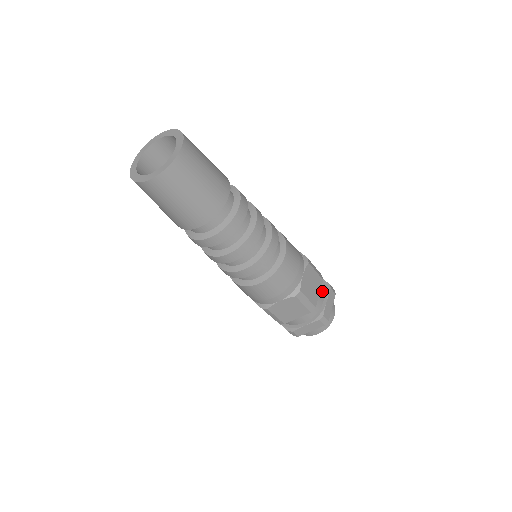
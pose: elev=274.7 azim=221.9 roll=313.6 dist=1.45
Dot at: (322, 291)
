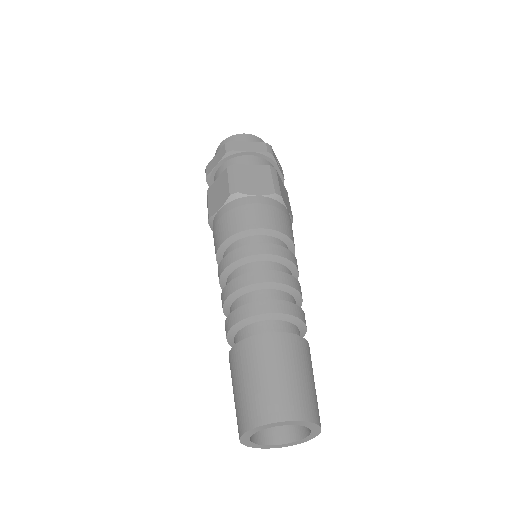
Dot at: occluded
